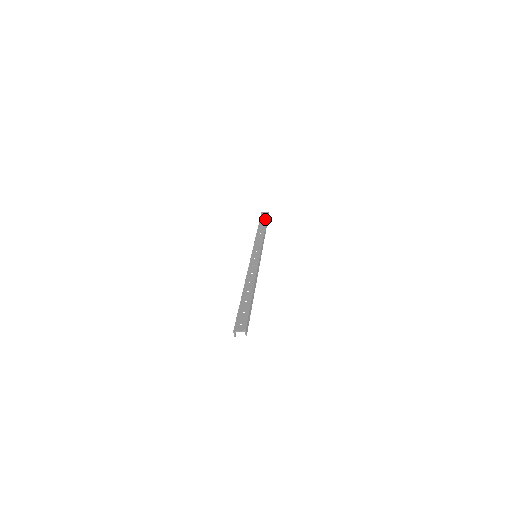
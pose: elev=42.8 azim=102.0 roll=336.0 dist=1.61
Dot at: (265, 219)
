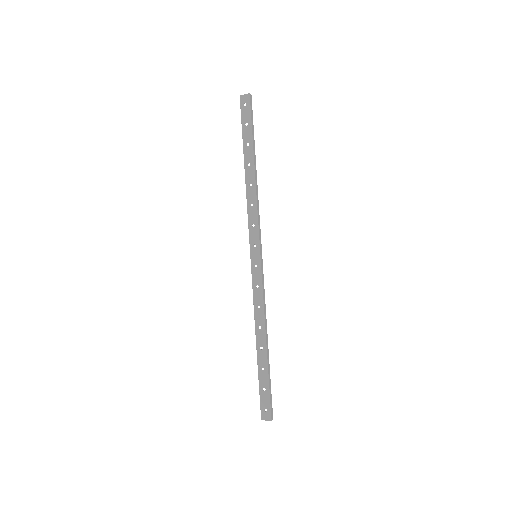
Dot at: (249, 130)
